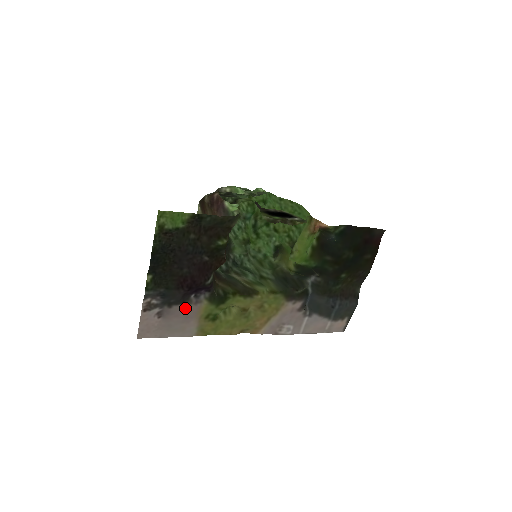
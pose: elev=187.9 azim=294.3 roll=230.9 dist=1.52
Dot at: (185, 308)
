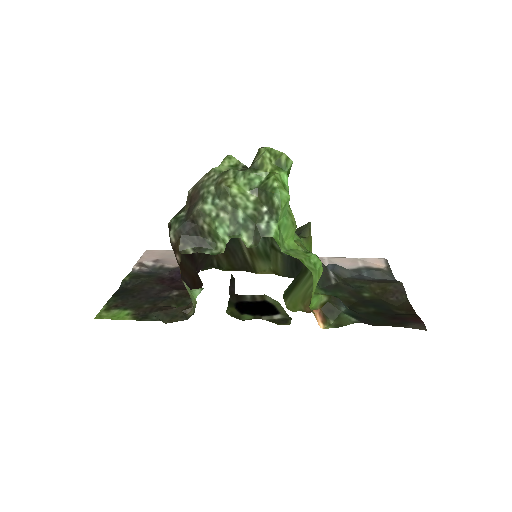
Dot at: occluded
